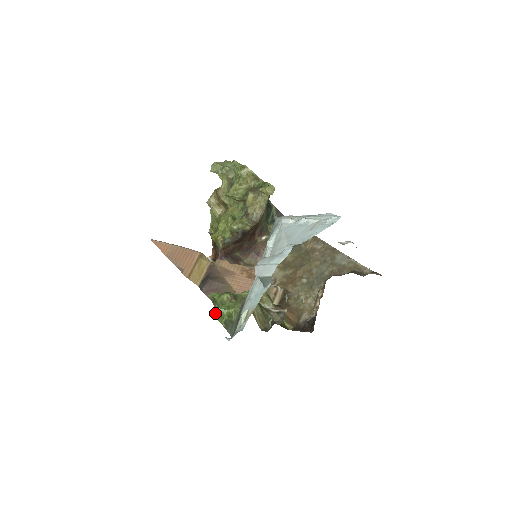
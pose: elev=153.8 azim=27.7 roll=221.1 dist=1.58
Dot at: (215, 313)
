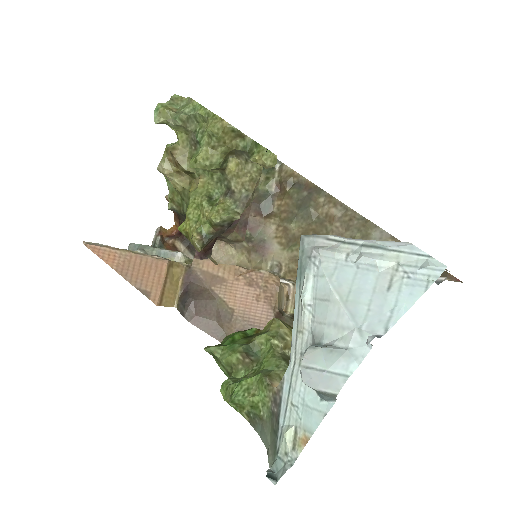
Dot at: (229, 403)
